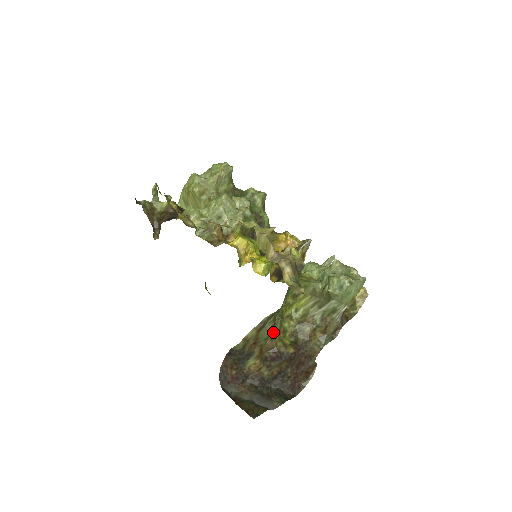
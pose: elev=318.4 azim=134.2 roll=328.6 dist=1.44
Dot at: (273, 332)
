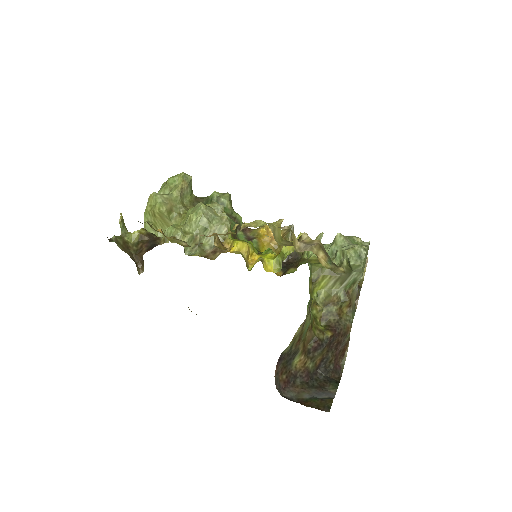
Dot at: occluded
